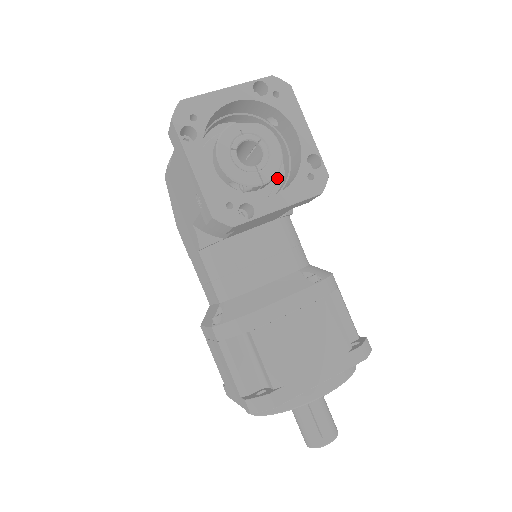
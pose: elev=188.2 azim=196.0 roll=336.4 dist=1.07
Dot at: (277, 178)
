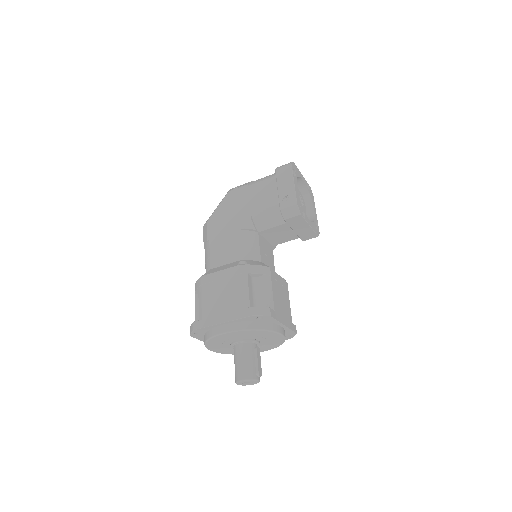
Dot at: occluded
